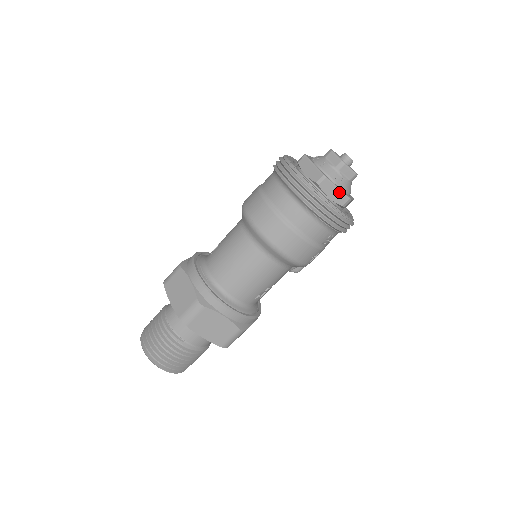
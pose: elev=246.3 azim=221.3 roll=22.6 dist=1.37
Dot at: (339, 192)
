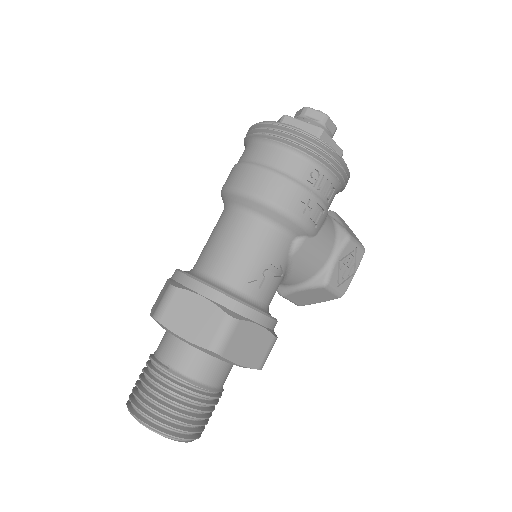
Dot at: (306, 125)
